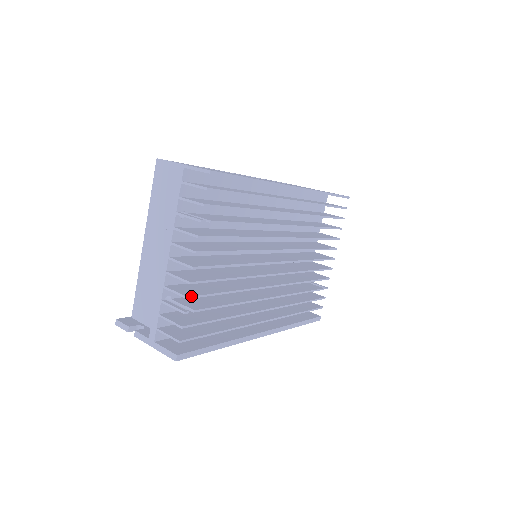
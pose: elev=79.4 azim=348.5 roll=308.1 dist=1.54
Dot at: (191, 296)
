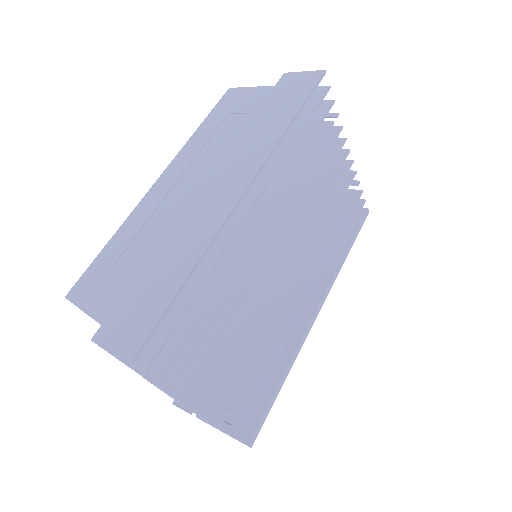
Dot at: (221, 418)
